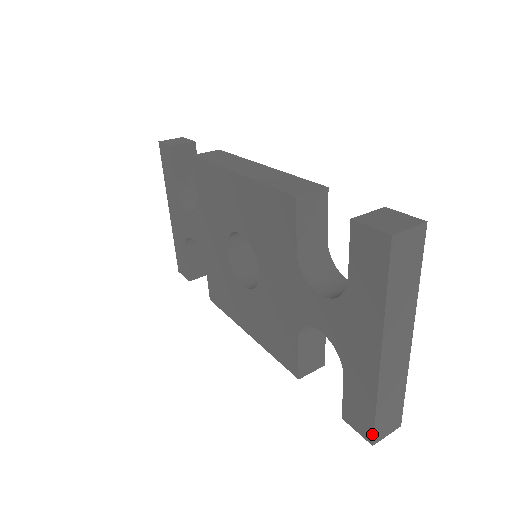
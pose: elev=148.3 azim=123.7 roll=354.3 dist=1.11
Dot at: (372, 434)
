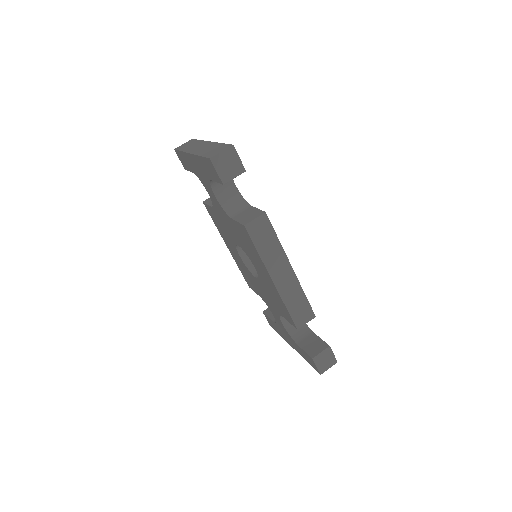
Dot at: occluded
